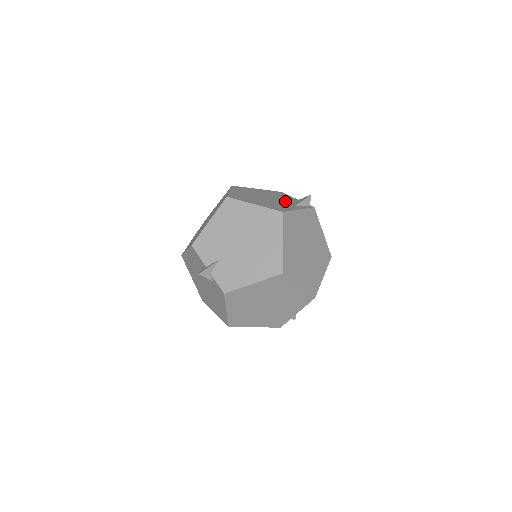
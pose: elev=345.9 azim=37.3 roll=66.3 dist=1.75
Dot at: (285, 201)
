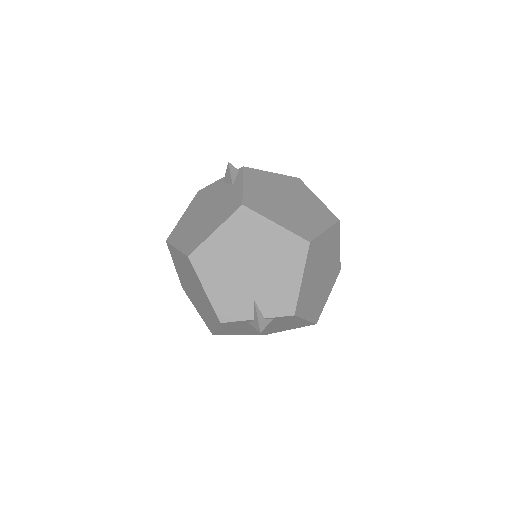
Dot at: (220, 194)
